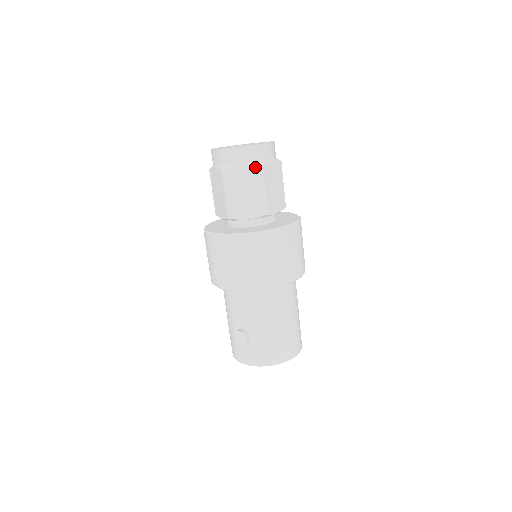
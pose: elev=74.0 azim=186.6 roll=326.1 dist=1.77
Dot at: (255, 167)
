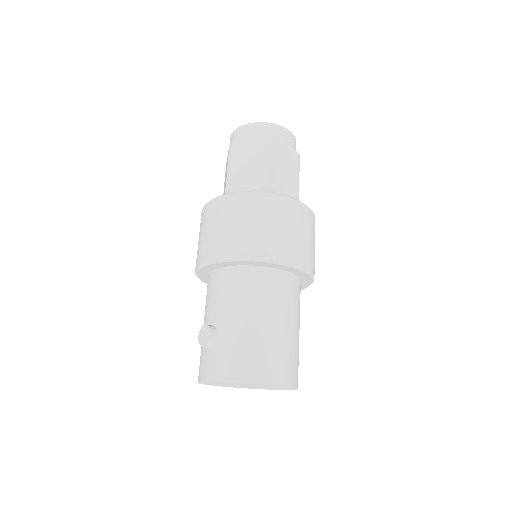
Dot at: (262, 139)
